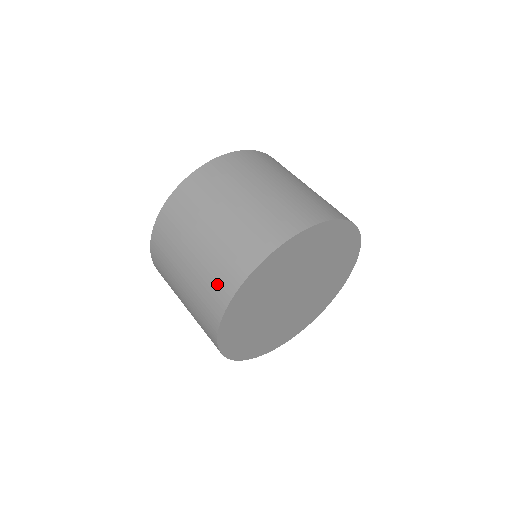
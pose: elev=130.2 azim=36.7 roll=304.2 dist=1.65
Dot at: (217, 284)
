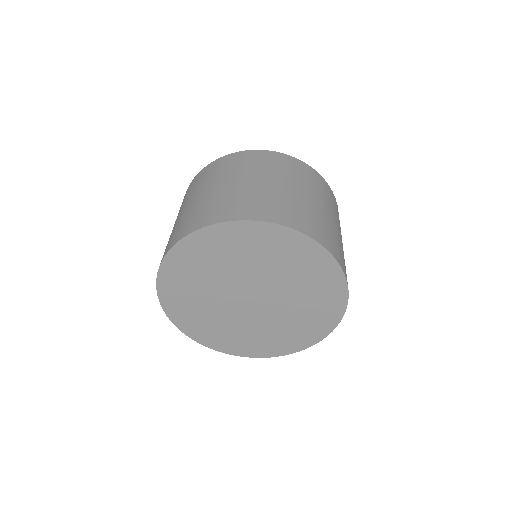
Dot at: (199, 216)
